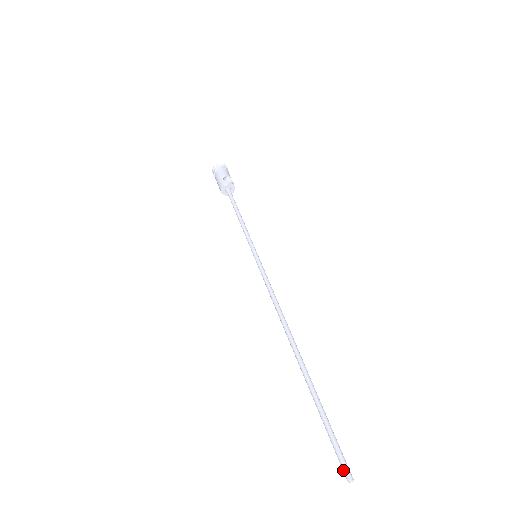
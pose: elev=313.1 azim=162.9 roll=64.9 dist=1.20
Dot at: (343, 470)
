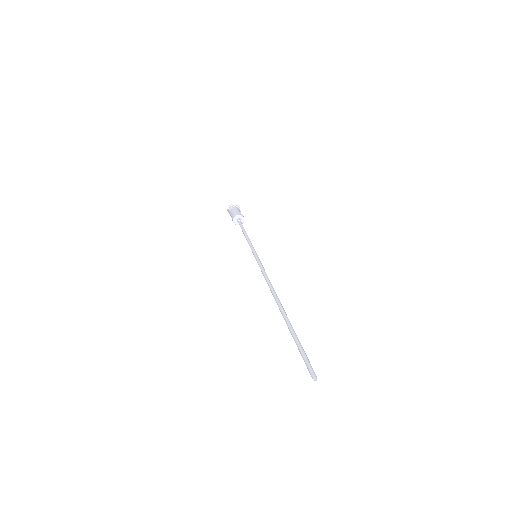
Dot at: (311, 371)
